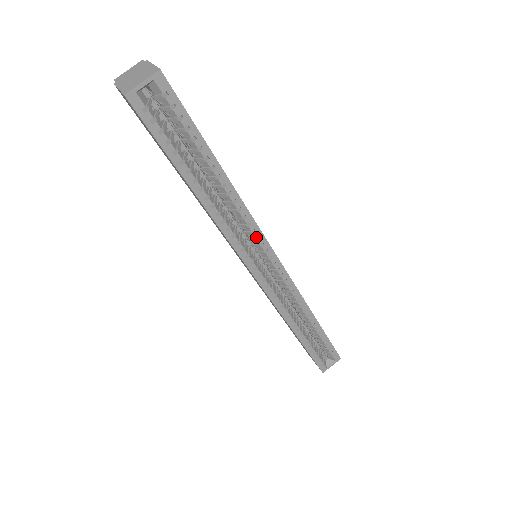
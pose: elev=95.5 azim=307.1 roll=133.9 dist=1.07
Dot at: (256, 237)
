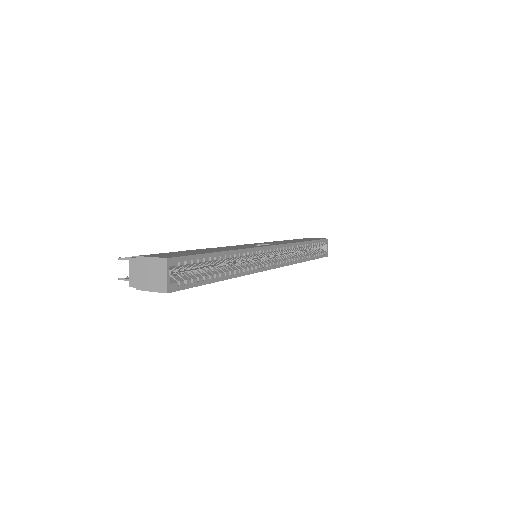
Dot at: (259, 253)
